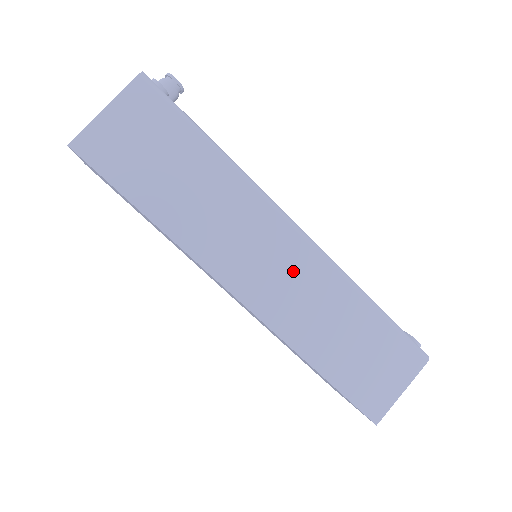
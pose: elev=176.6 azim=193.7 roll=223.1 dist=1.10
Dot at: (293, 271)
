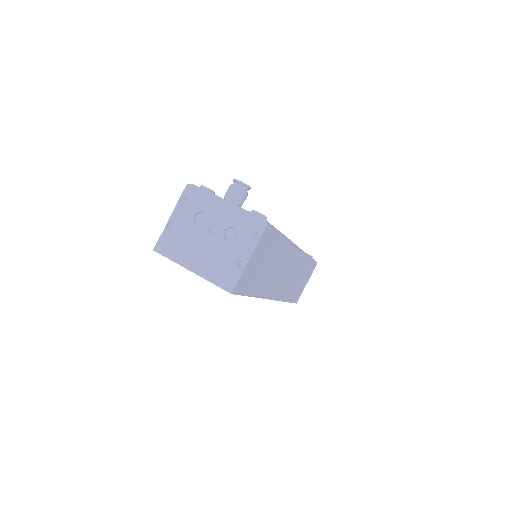
Dot at: (292, 270)
